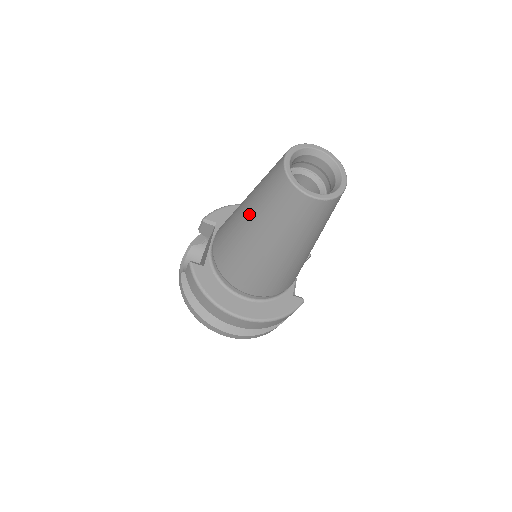
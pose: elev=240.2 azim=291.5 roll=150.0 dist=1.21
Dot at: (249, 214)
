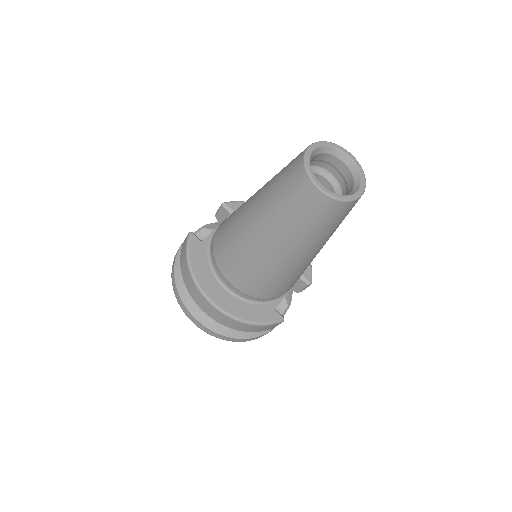
Dot at: (259, 196)
